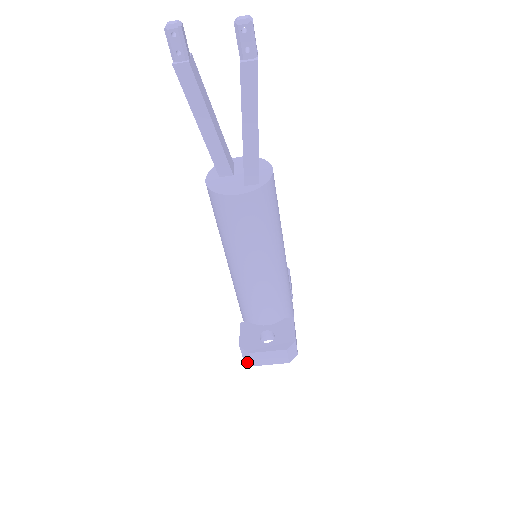
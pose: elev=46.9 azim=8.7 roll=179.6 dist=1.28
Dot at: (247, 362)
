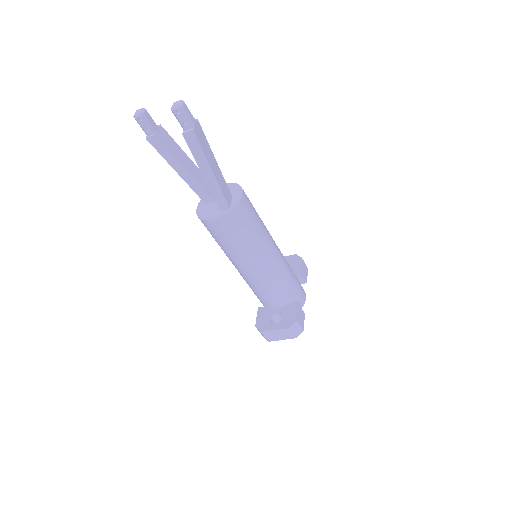
Dot at: (265, 338)
